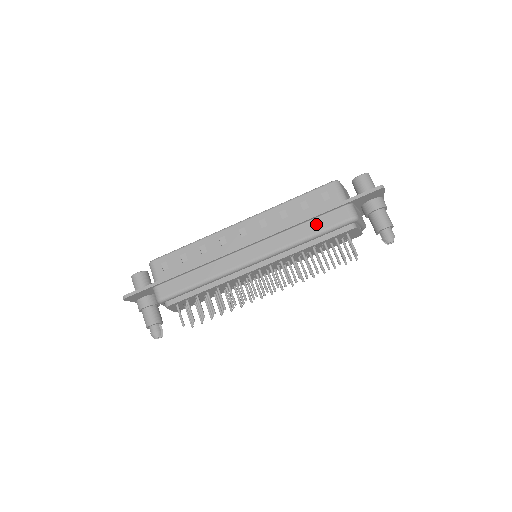
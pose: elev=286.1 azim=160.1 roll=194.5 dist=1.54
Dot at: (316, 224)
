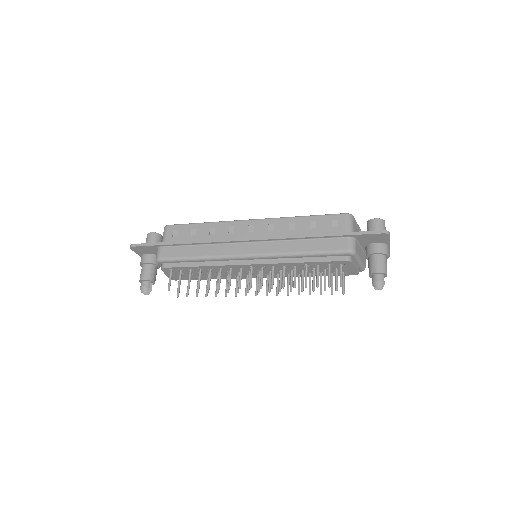
Dot at: (315, 244)
